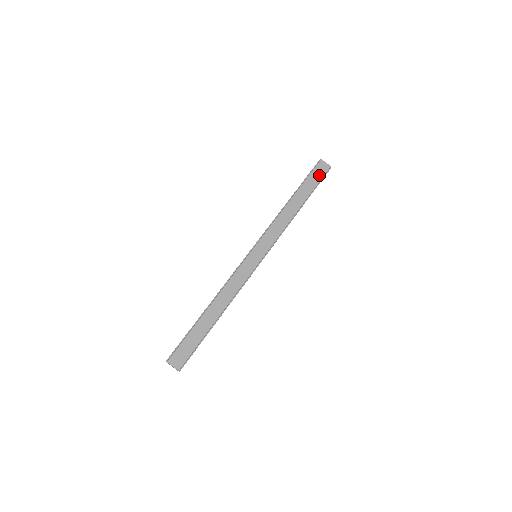
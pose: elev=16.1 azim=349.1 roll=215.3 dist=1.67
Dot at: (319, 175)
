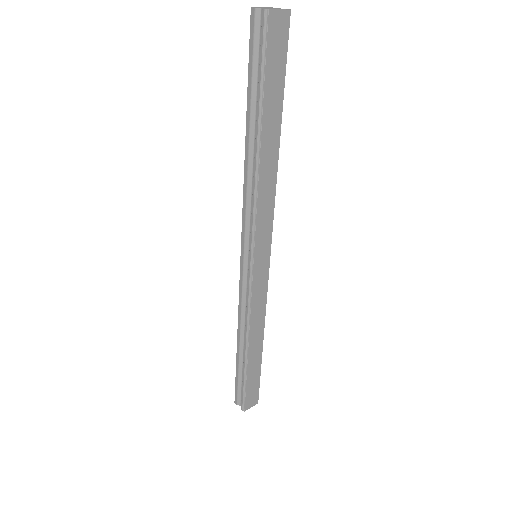
Dot at: (280, 53)
